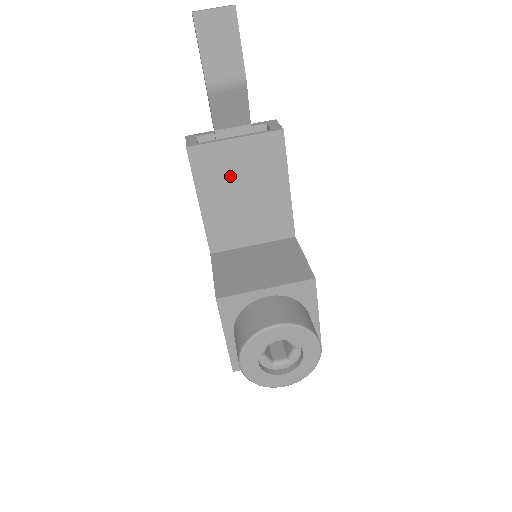
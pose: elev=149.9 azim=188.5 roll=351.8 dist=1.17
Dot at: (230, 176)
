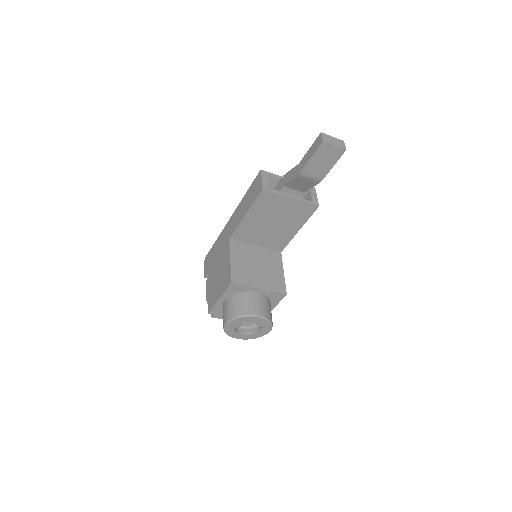
Dot at: (273, 212)
